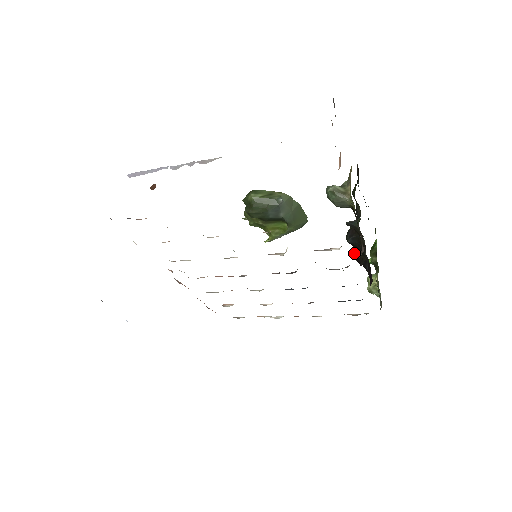
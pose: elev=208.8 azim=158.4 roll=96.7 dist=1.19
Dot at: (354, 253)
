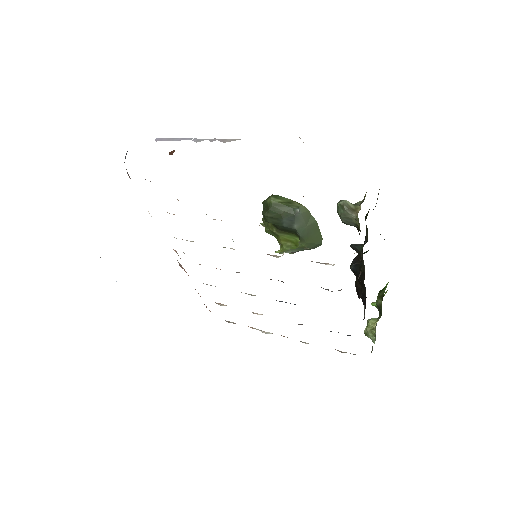
Dot at: (355, 283)
